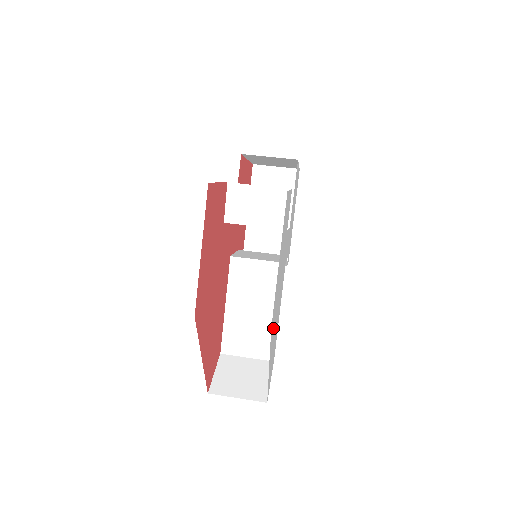
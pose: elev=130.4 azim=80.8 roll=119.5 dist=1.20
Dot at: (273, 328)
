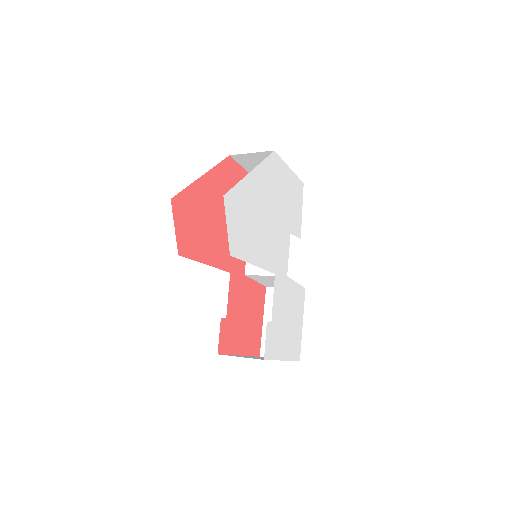
Dot at: (267, 178)
